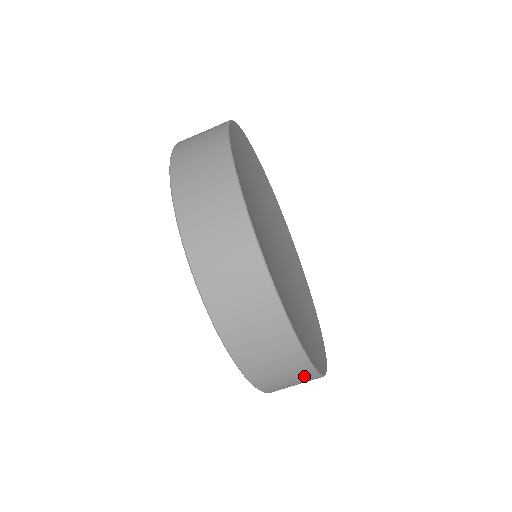
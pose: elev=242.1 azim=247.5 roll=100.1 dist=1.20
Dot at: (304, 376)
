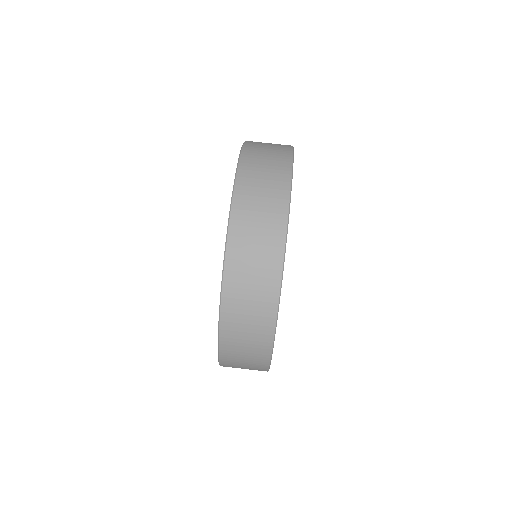
Dot at: (259, 360)
